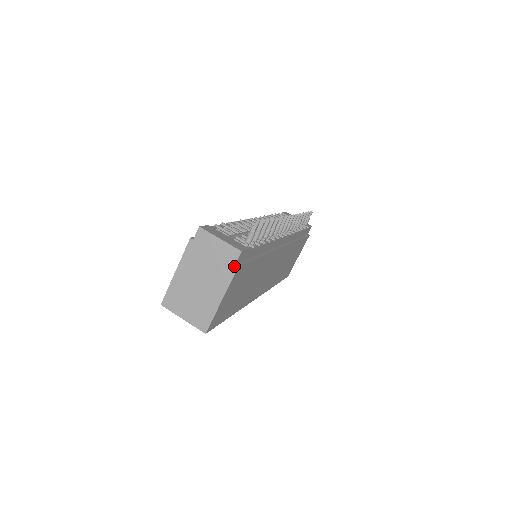
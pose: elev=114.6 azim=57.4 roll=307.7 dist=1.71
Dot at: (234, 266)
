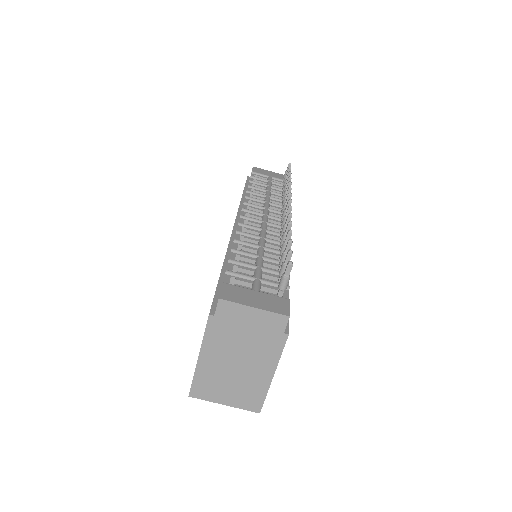
Dot at: (282, 335)
